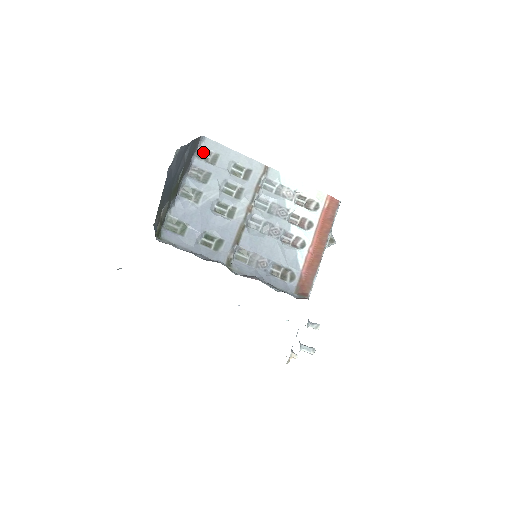
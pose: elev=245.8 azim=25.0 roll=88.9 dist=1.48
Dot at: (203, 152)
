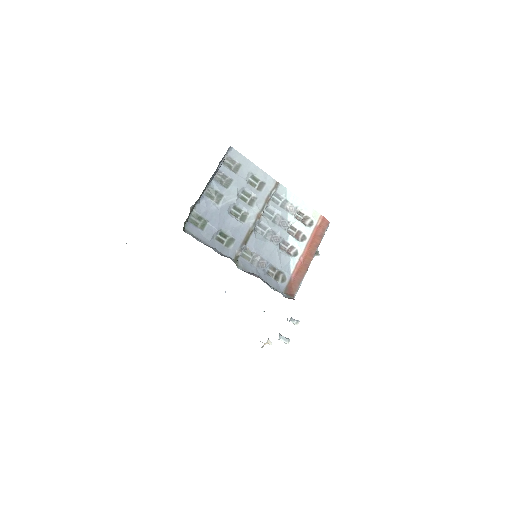
Dot at: (228, 160)
